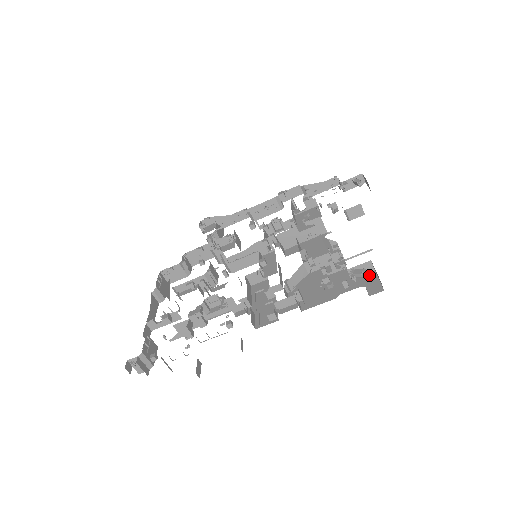
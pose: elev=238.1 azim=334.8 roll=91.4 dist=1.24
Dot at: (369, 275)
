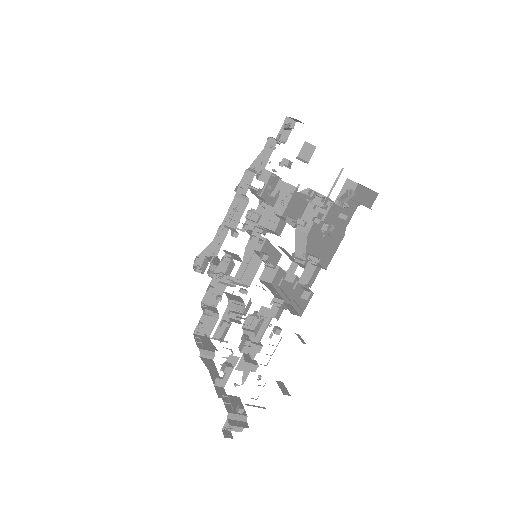
Dot at: (356, 192)
